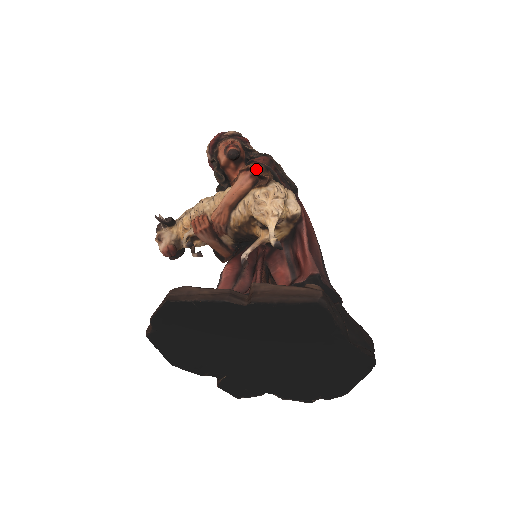
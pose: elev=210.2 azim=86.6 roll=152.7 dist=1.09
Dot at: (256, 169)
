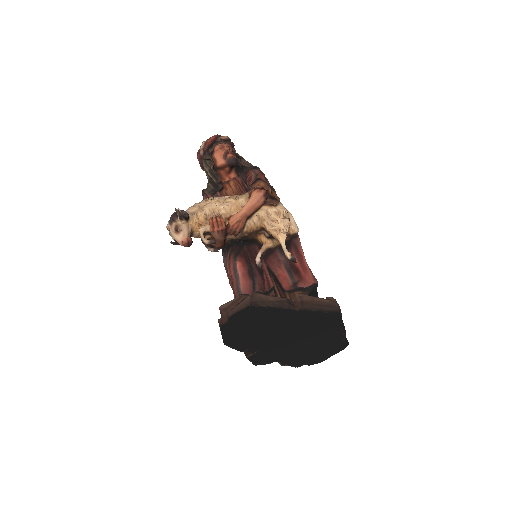
Dot at: (270, 191)
